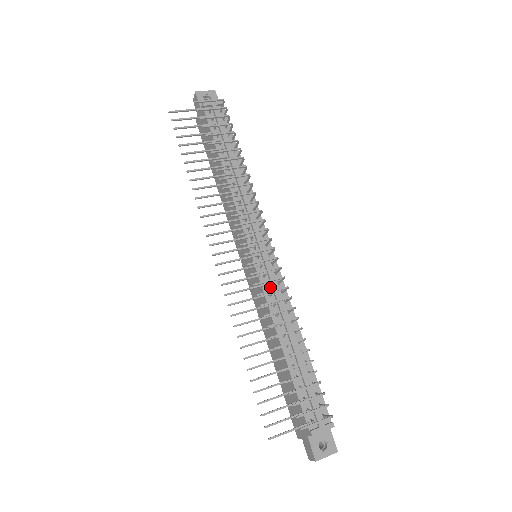
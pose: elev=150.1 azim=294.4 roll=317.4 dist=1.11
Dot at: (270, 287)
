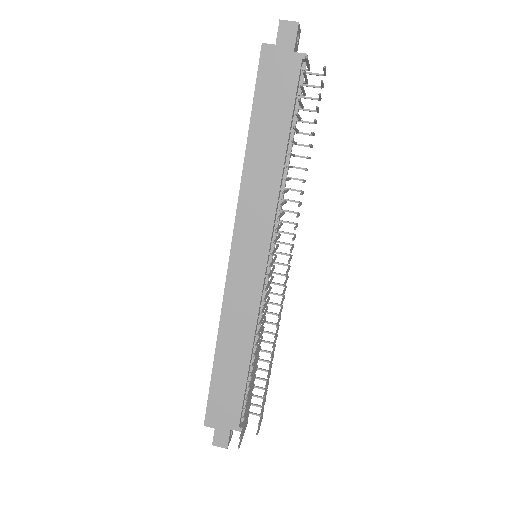
Dot at: (262, 297)
